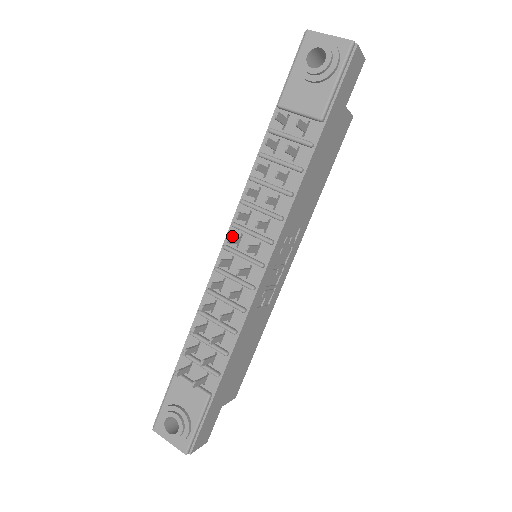
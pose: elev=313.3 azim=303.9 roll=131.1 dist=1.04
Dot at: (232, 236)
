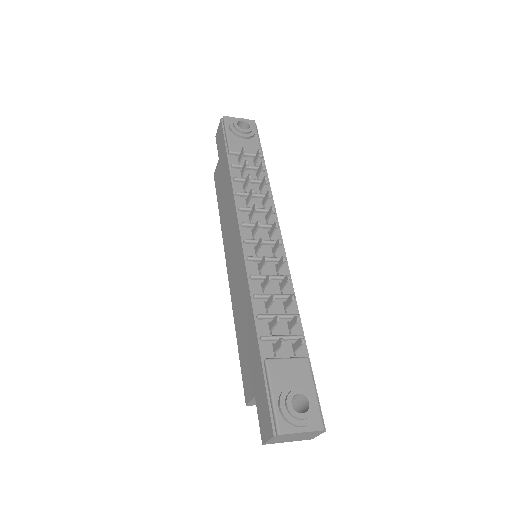
Dot at: (256, 223)
